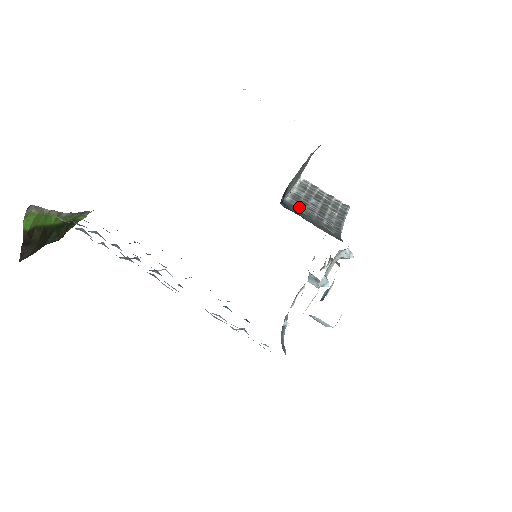
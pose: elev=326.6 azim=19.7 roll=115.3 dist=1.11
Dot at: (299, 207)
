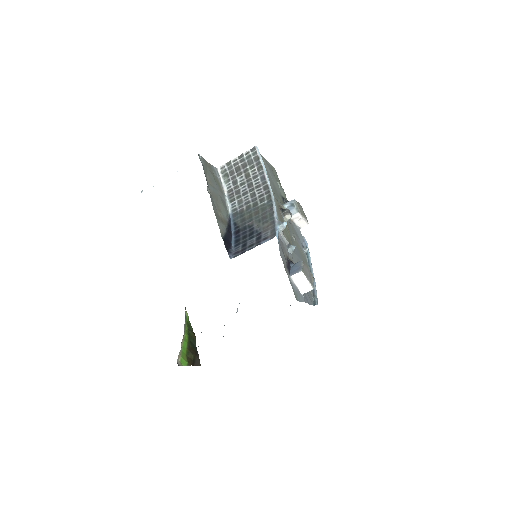
Dot at: (239, 205)
